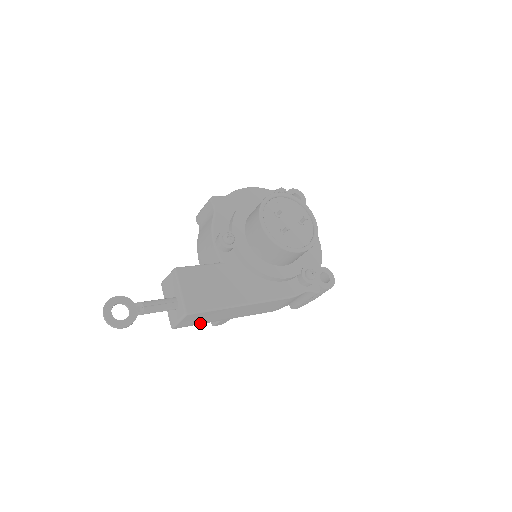
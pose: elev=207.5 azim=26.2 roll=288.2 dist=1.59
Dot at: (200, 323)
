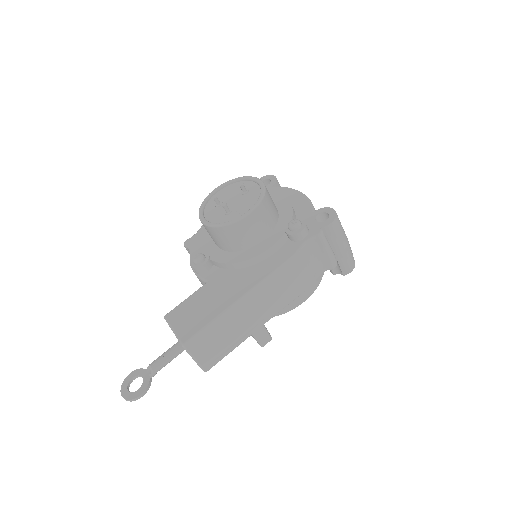
Dot at: (228, 349)
